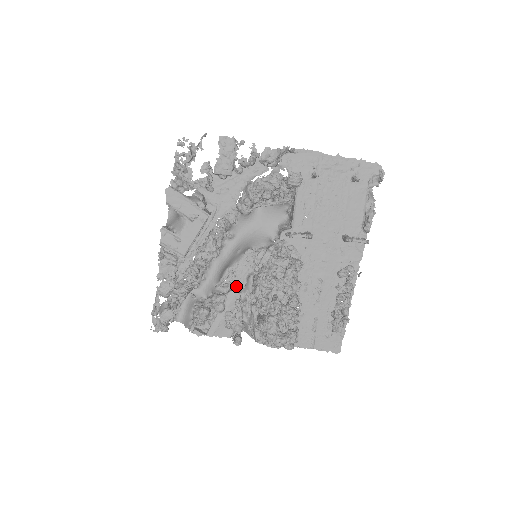
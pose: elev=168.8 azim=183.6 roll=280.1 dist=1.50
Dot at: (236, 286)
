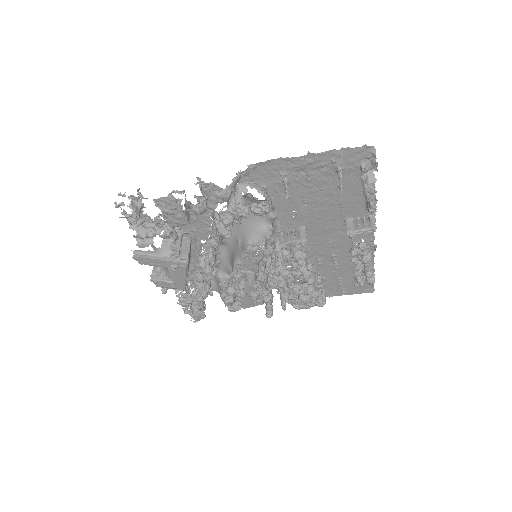
Dot at: occluded
